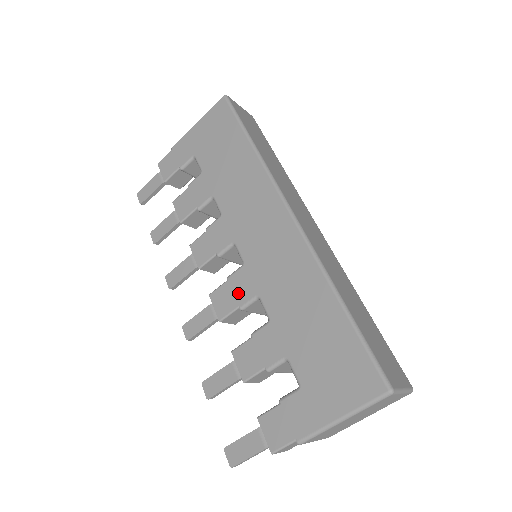
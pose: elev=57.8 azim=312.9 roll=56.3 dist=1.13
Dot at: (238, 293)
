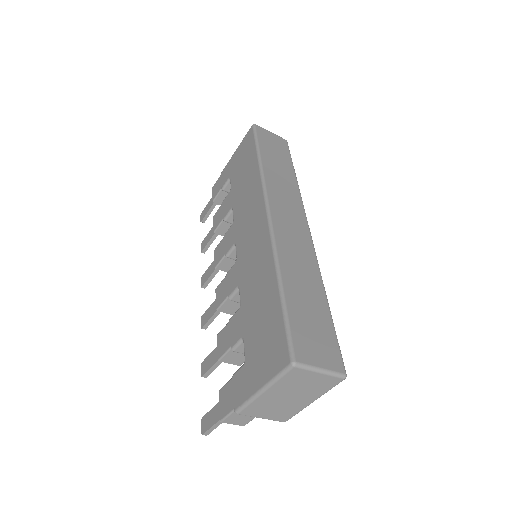
Dot at: (229, 285)
